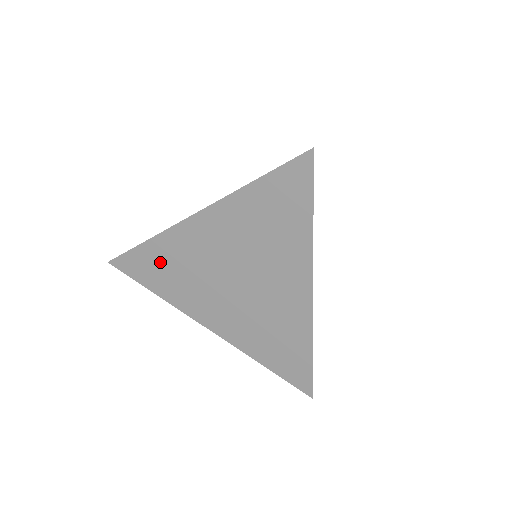
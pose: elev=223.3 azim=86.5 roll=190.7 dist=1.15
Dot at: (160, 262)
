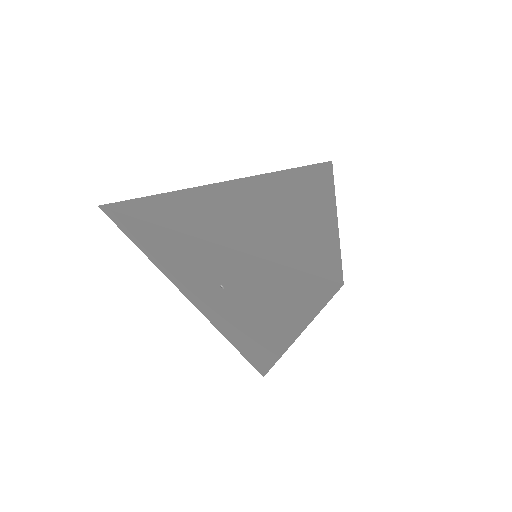
Dot at: (168, 202)
